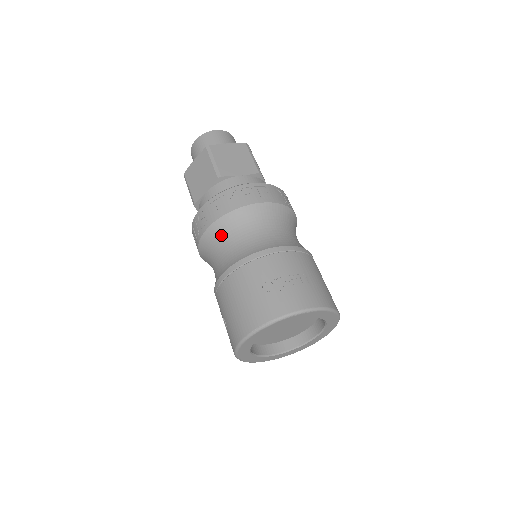
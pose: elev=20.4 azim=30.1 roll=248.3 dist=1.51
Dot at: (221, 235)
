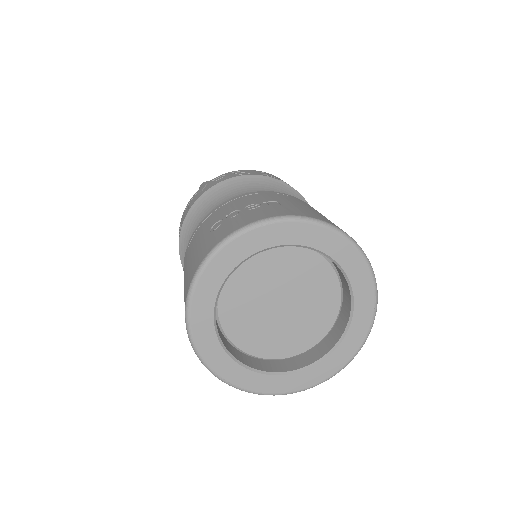
Dot at: (192, 230)
